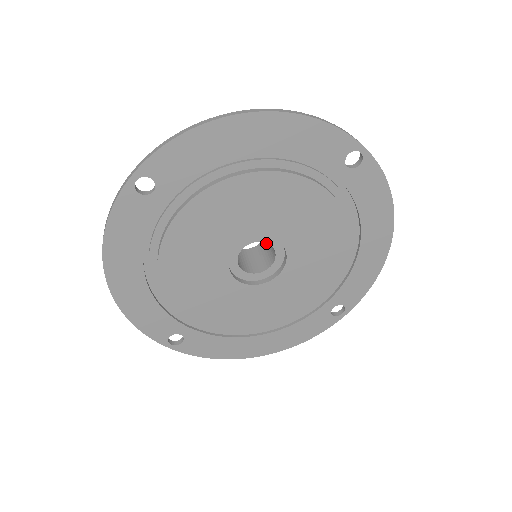
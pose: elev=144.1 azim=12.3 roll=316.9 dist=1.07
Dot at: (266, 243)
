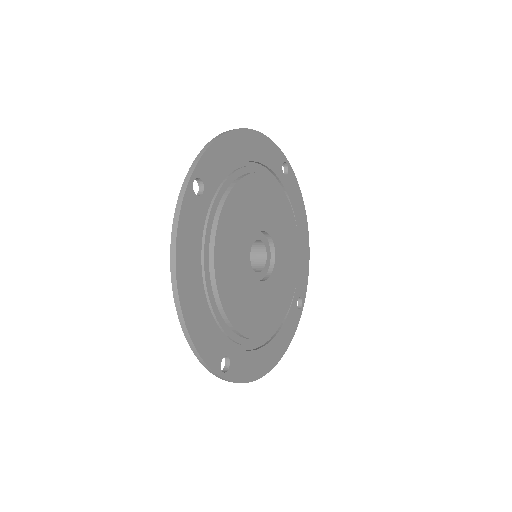
Dot at: occluded
